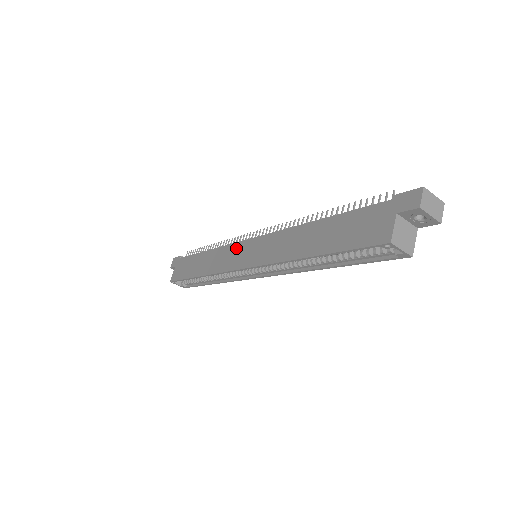
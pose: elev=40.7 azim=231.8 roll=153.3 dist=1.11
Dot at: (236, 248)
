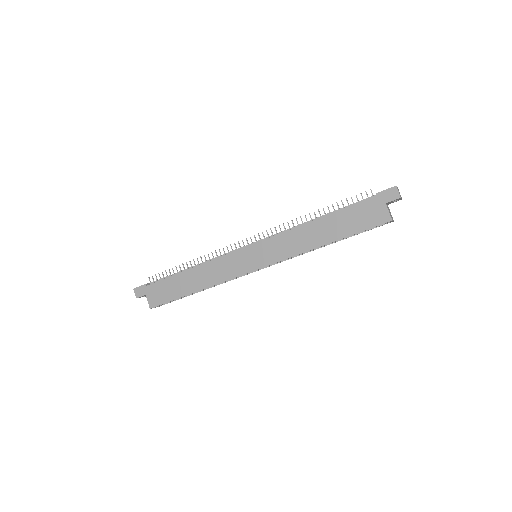
Dot at: (235, 257)
